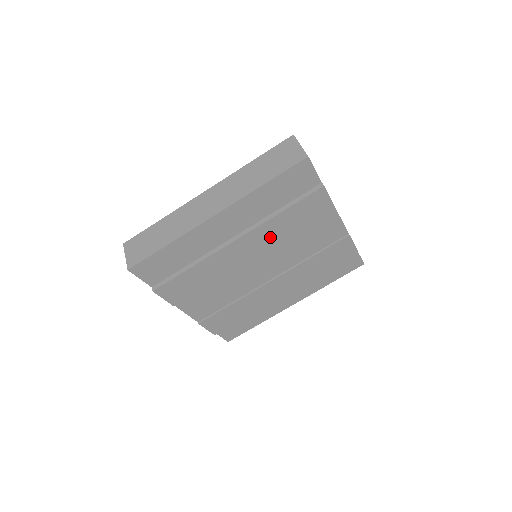
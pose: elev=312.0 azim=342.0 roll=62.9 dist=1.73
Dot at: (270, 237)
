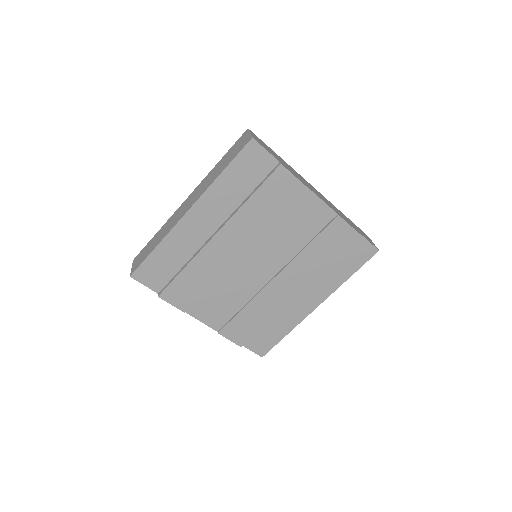
Dot at: (250, 227)
